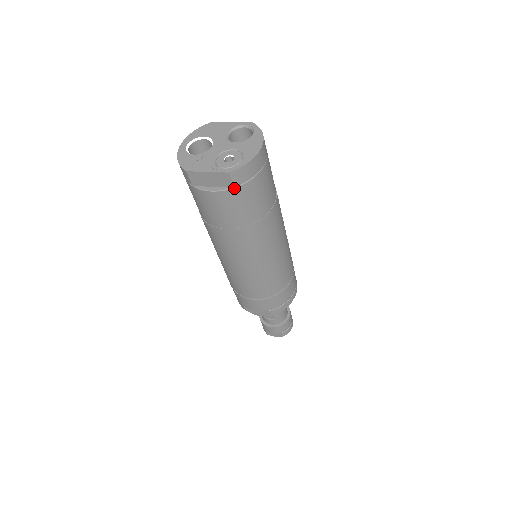
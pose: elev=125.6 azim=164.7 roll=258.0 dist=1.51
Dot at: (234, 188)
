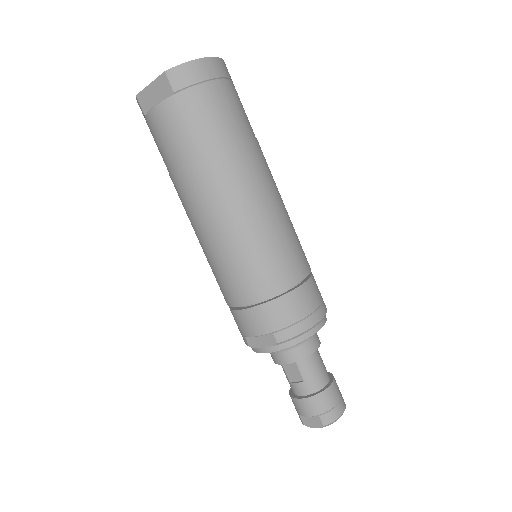
Dot at: (175, 94)
